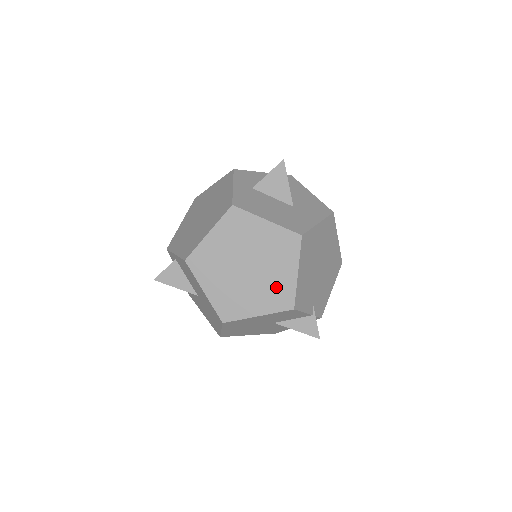
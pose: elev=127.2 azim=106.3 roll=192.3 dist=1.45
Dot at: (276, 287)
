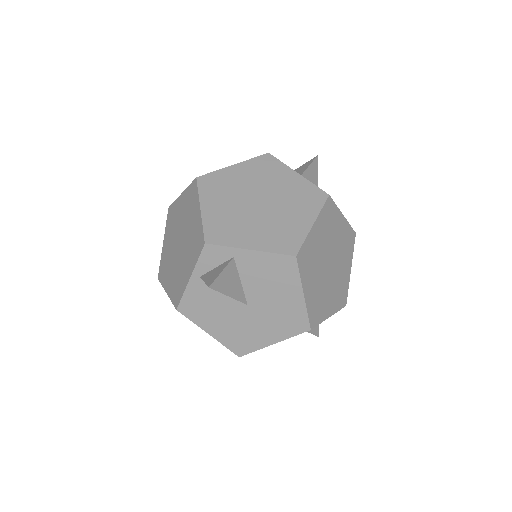
Dot at: (341, 284)
